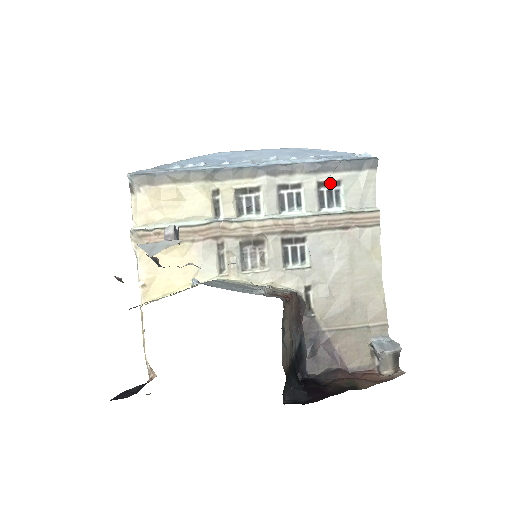
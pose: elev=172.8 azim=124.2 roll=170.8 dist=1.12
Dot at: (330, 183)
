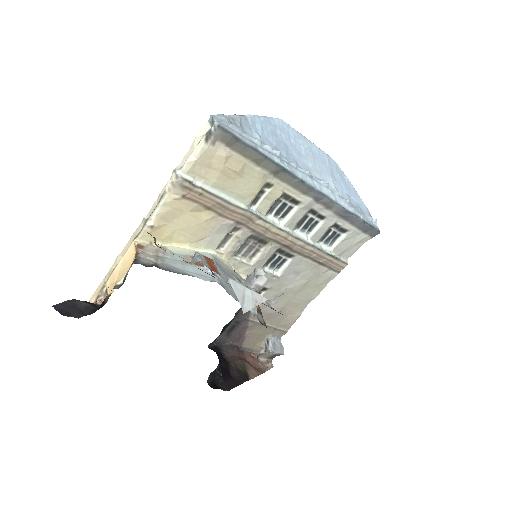
Dot at: (341, 228)
